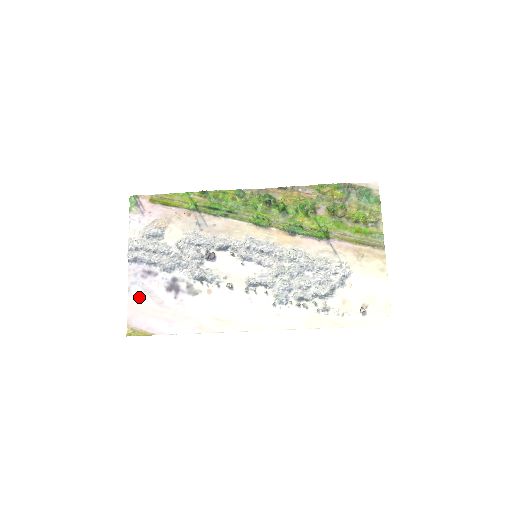
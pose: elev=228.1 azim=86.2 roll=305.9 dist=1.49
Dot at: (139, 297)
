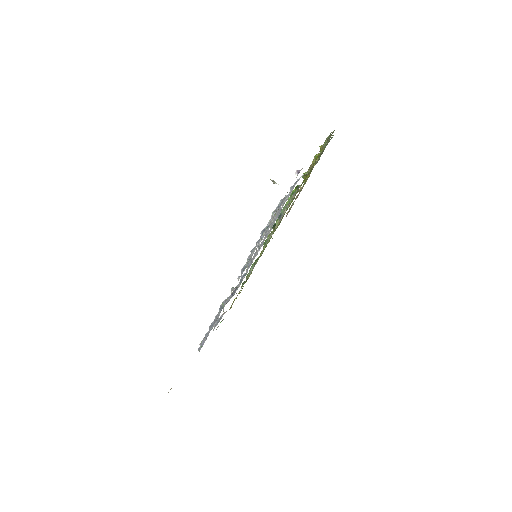
Dot at: occluded
